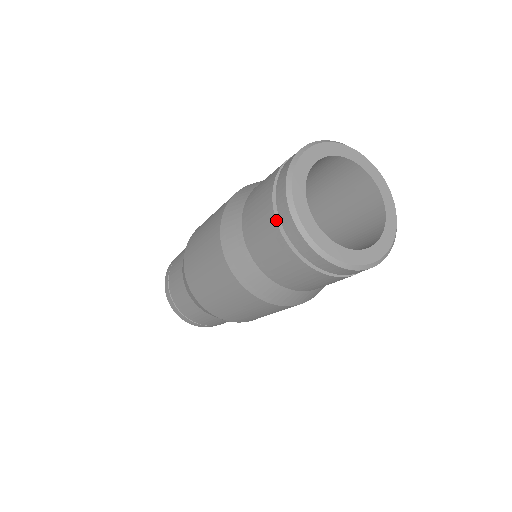
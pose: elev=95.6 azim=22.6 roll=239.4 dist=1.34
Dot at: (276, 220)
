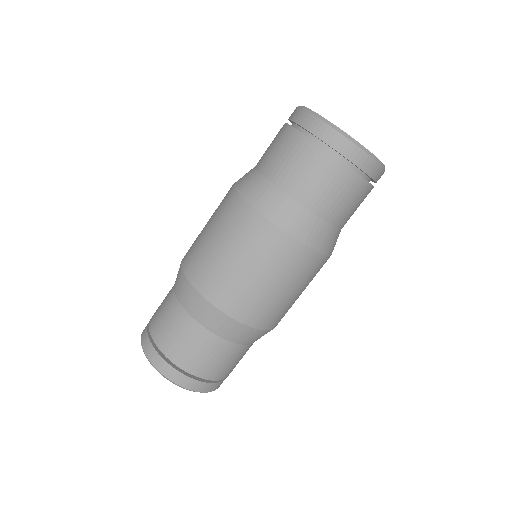
Dot at: (291, 126)
